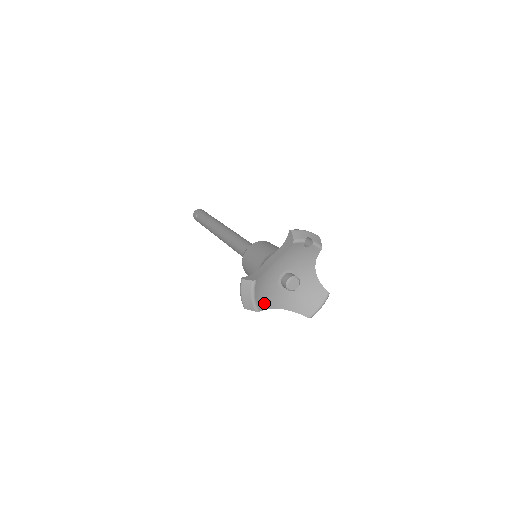
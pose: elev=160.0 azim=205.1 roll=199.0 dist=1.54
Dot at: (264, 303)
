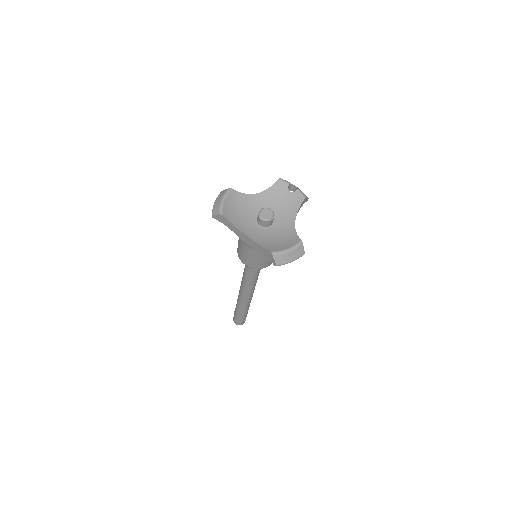
Dot at: (232, 218)
